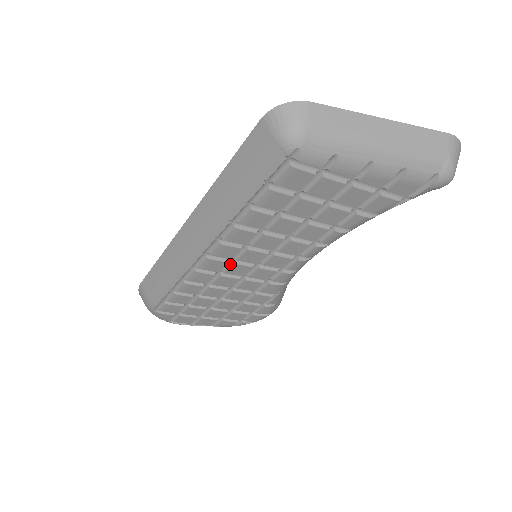
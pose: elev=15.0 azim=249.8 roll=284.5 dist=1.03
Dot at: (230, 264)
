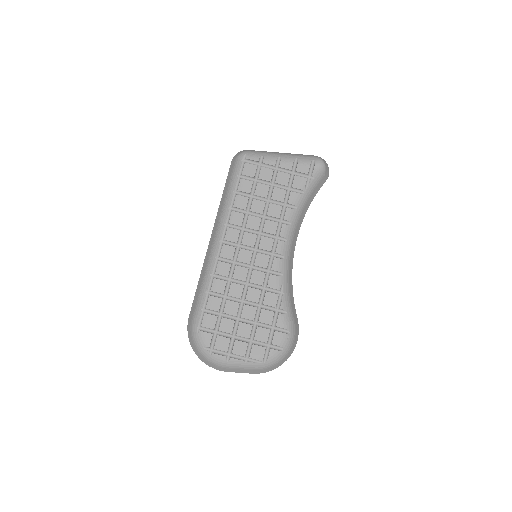
Dot at: (238, 252)
